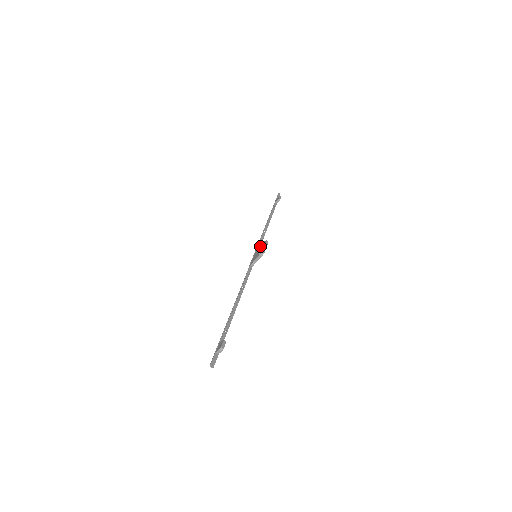
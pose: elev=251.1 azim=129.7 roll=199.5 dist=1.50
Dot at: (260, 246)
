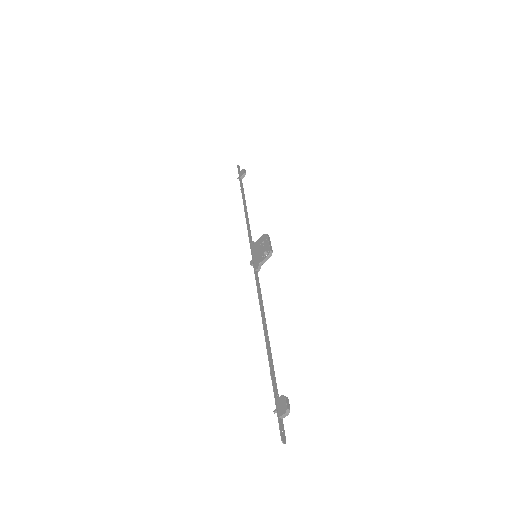
Dot at: (258, 242)
